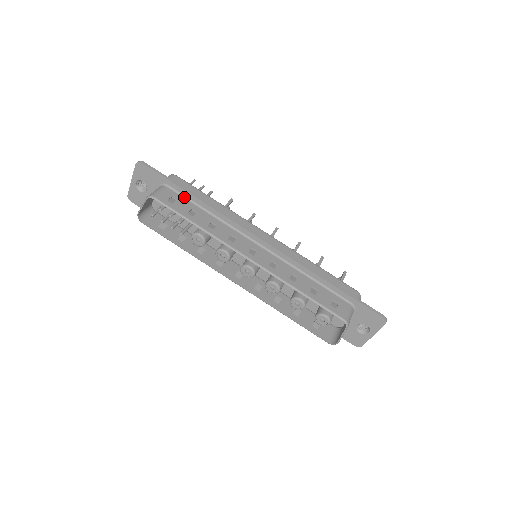
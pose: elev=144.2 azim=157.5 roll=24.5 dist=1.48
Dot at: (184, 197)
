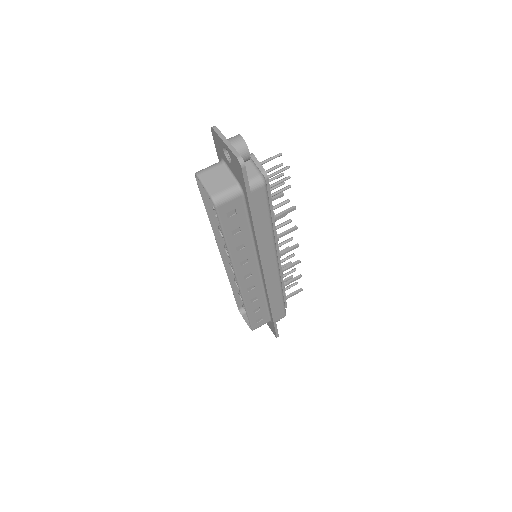
Dot at: (247, 212)
